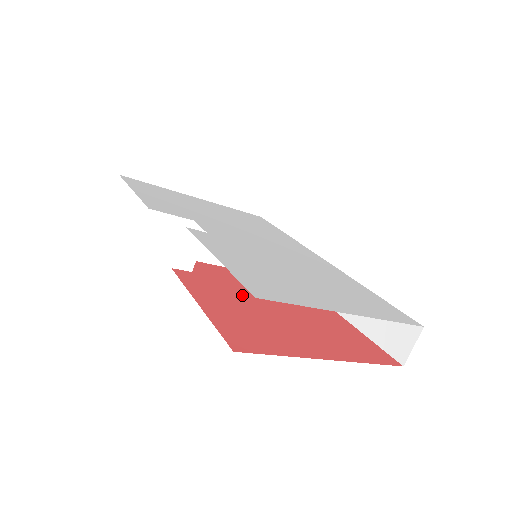
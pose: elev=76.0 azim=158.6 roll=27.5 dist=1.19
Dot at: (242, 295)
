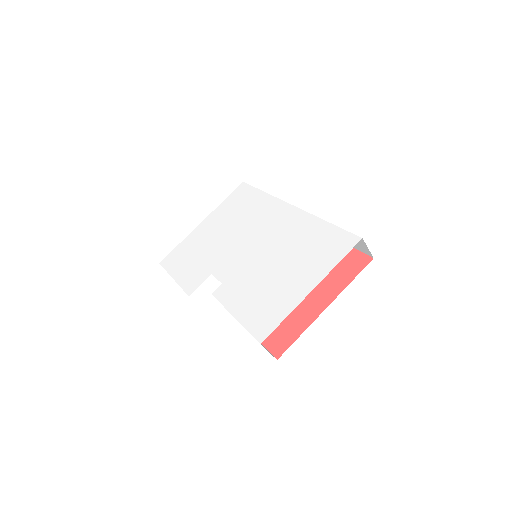
Dot at: occluded
